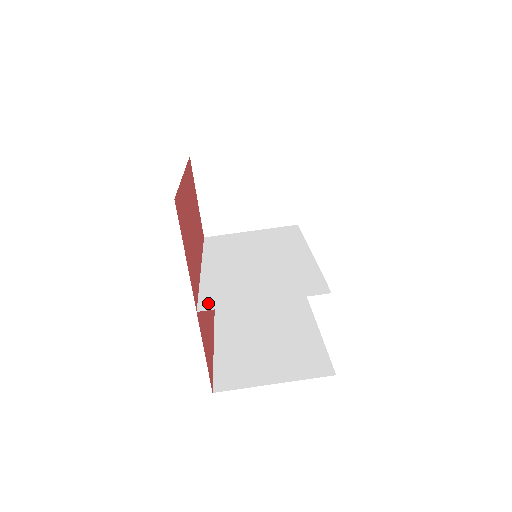
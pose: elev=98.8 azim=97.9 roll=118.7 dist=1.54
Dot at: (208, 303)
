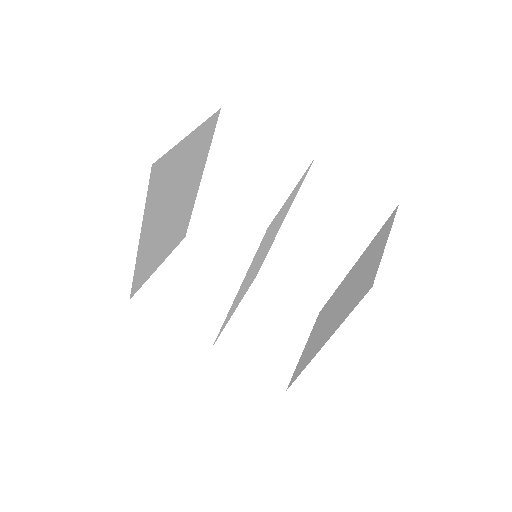
Dot at: (266, 232)
